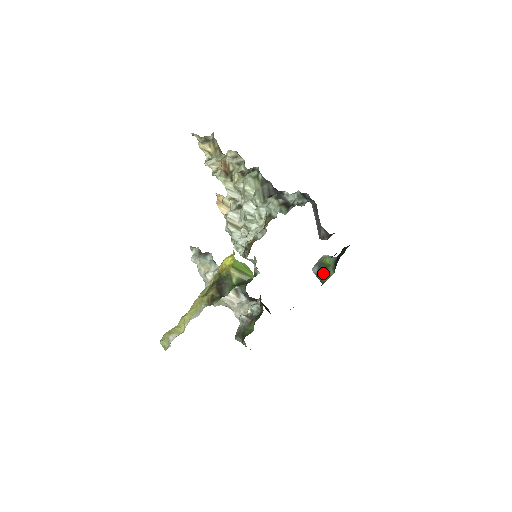
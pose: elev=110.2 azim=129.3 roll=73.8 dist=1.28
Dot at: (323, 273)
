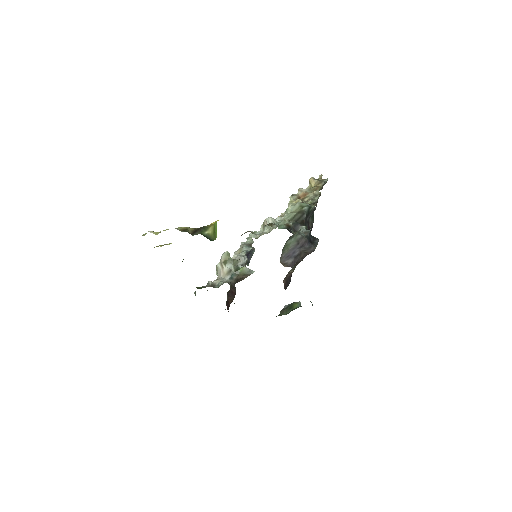
Dot at: (285, 310)
